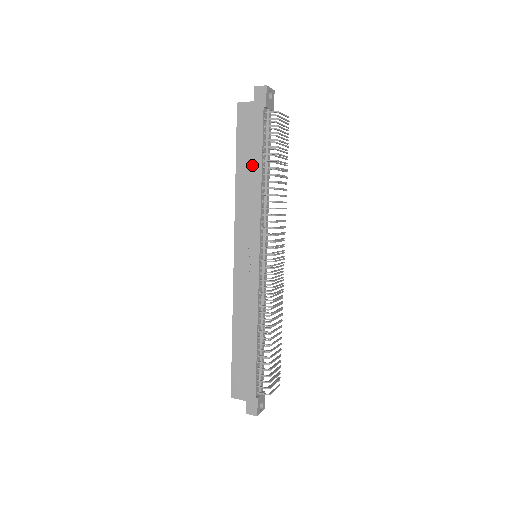
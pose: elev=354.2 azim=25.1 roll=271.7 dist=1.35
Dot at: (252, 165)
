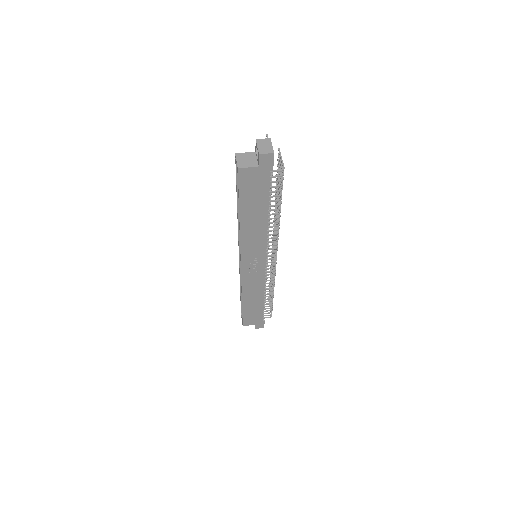
Dot at: (258, 213)
